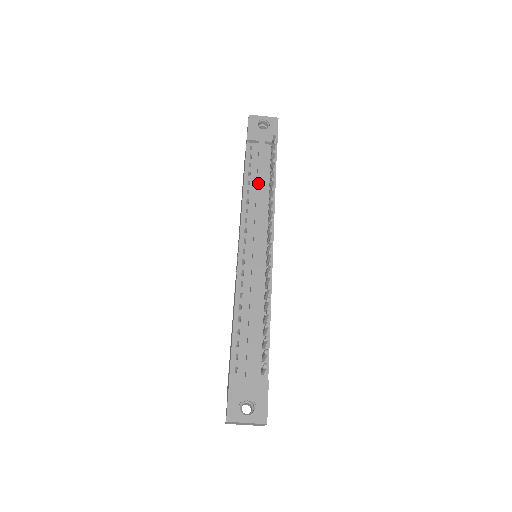
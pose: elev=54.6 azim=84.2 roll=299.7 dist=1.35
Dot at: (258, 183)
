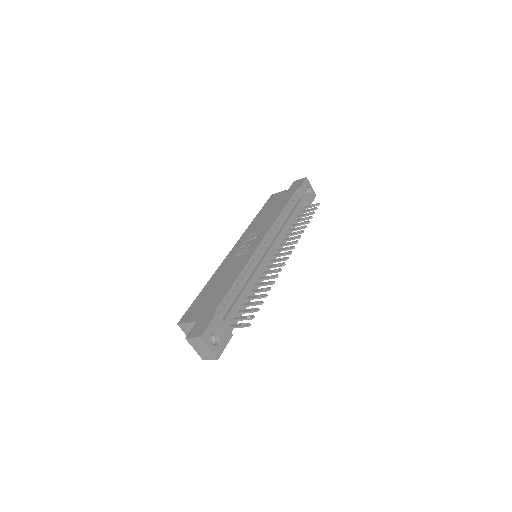
Dot at: (290, 219)
